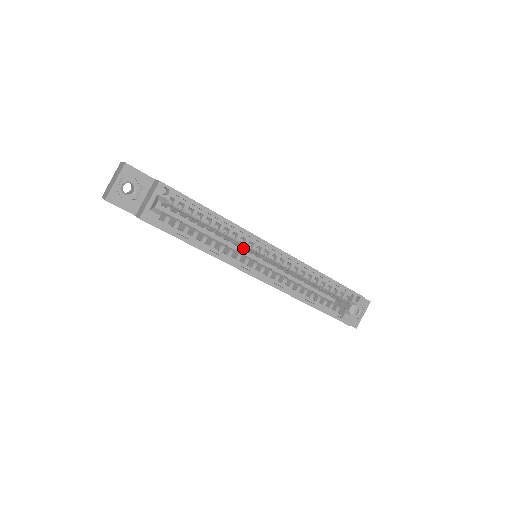
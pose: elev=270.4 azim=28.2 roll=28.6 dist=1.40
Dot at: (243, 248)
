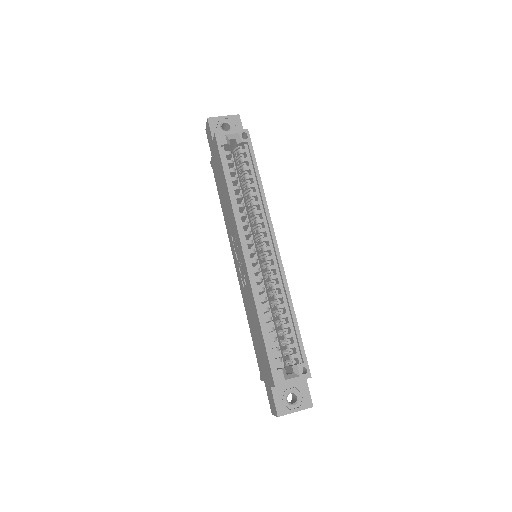
Dot at: (254, 228)
